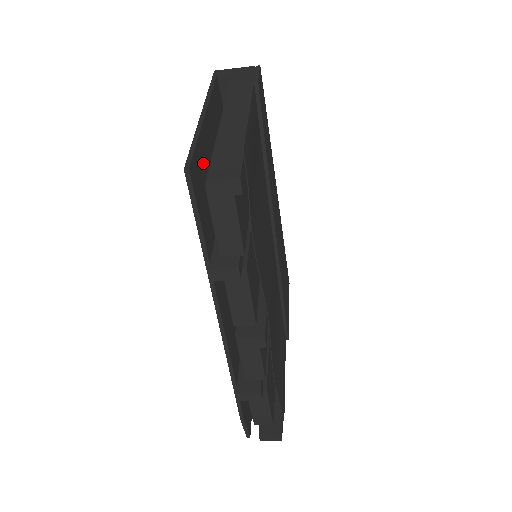
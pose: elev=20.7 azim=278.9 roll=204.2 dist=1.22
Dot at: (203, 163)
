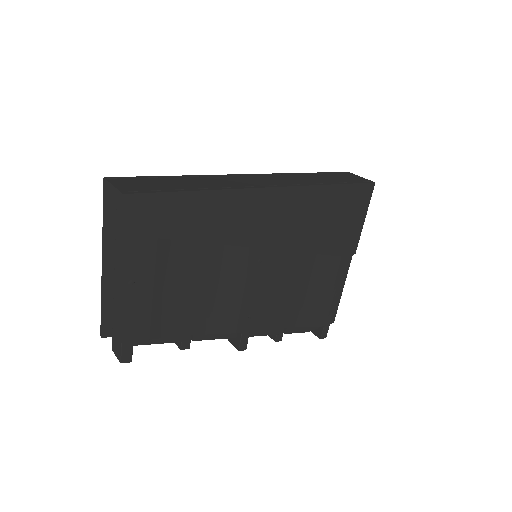
Dot at: occluded
